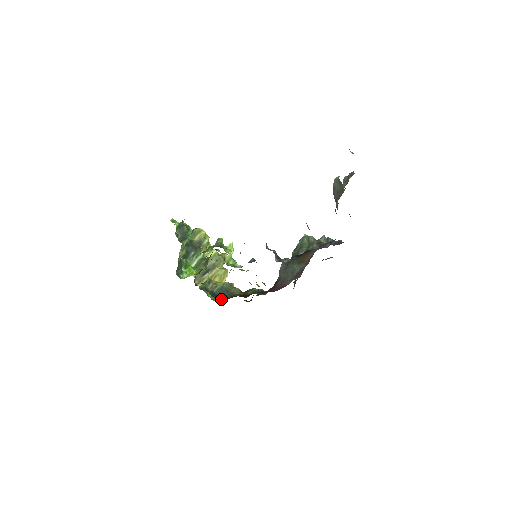
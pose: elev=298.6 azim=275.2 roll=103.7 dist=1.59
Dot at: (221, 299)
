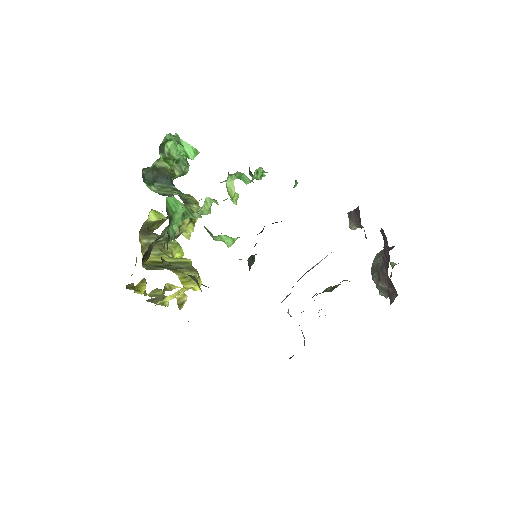
Dot at: occluded
